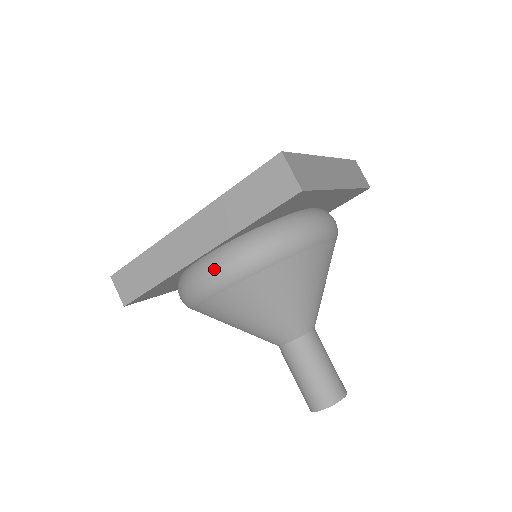
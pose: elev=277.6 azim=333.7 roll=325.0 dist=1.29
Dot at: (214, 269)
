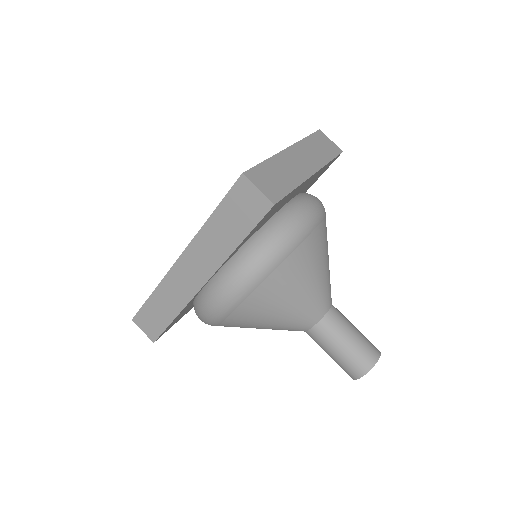
Dot at: (220, 293)
